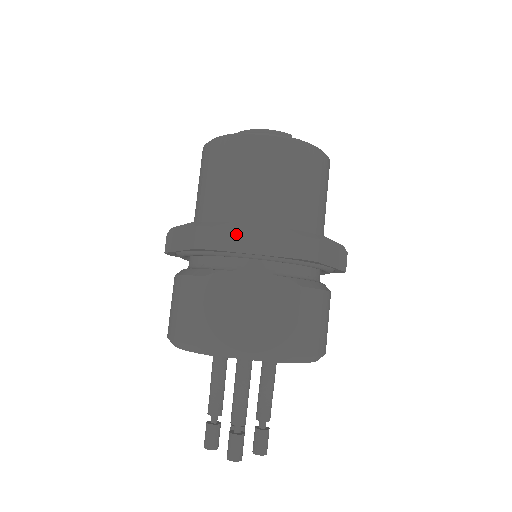
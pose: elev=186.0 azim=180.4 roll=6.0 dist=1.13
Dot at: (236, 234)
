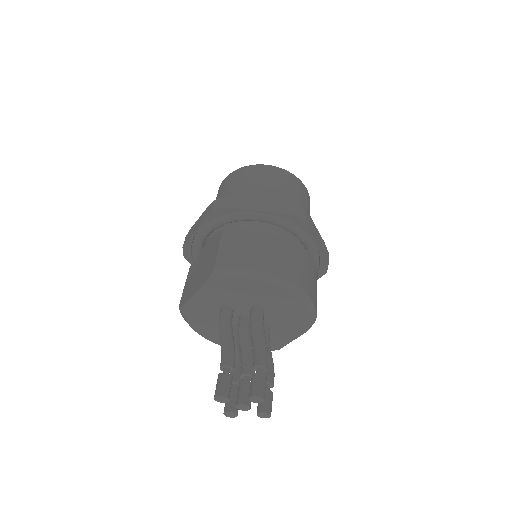
Dot at: (192, 230)
